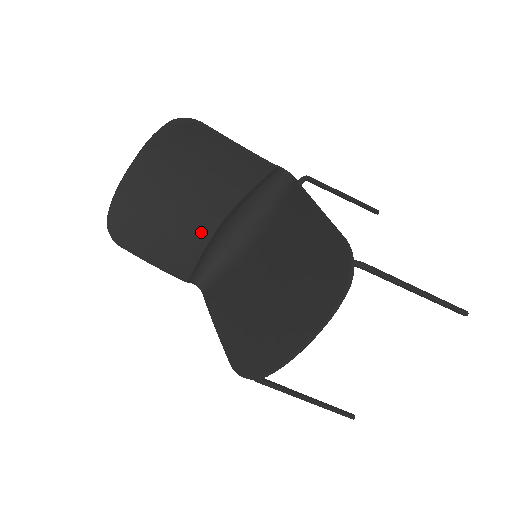
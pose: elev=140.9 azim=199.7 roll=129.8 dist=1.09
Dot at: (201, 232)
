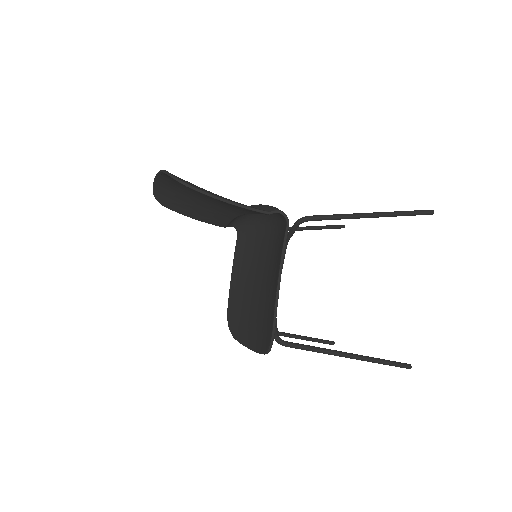
Dot at: (225, 214)
